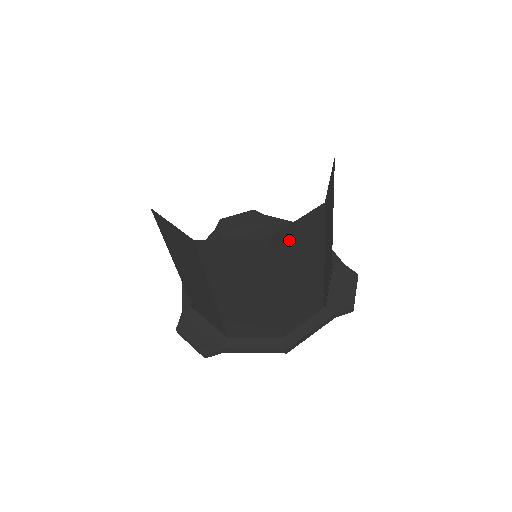
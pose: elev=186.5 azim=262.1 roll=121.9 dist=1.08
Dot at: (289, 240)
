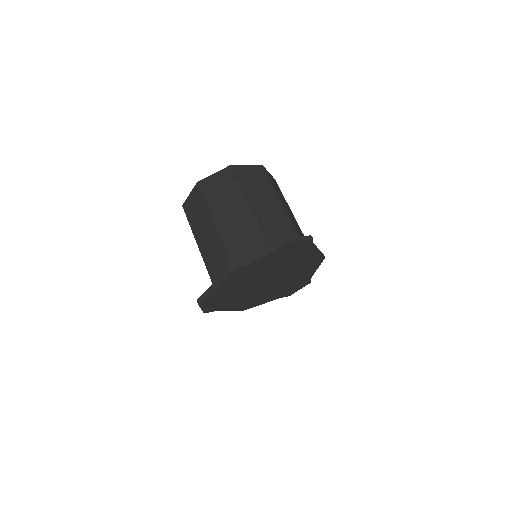
Dot at: (213, 185)
